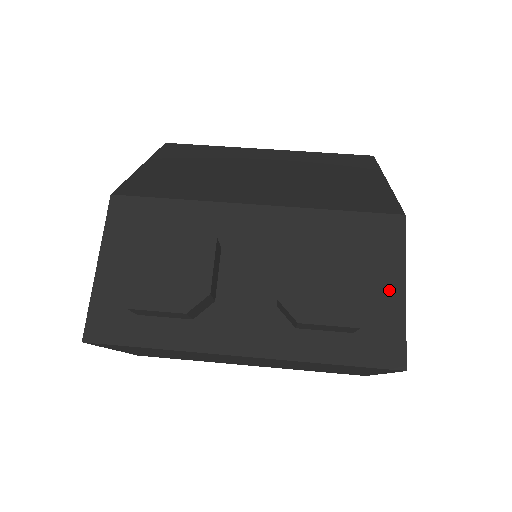
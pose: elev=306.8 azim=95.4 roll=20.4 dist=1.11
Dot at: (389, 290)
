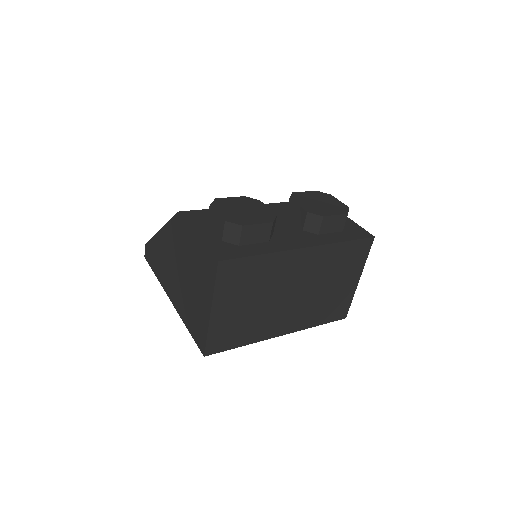
Dot at: occluded
